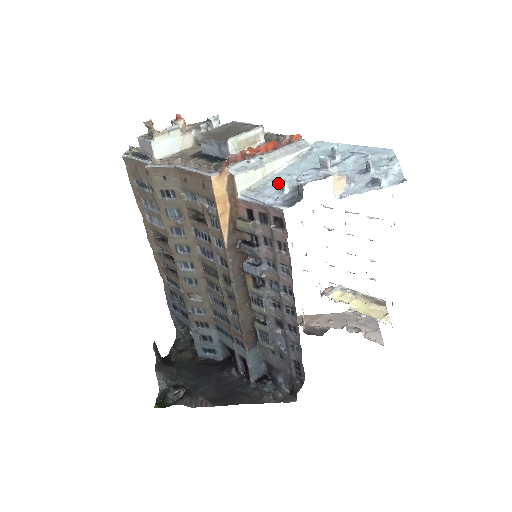
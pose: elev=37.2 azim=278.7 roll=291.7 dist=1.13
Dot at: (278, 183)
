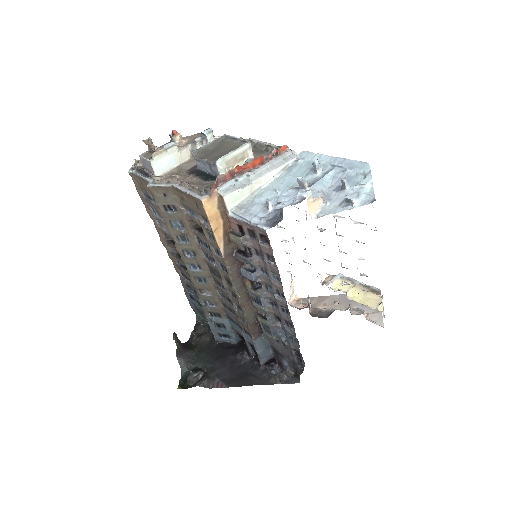
Dot at: (264, 199)
